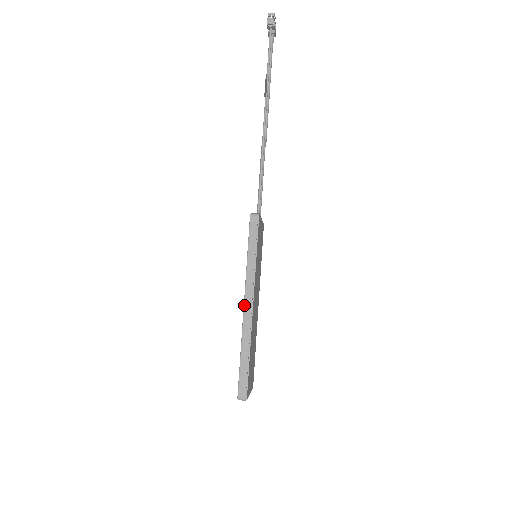
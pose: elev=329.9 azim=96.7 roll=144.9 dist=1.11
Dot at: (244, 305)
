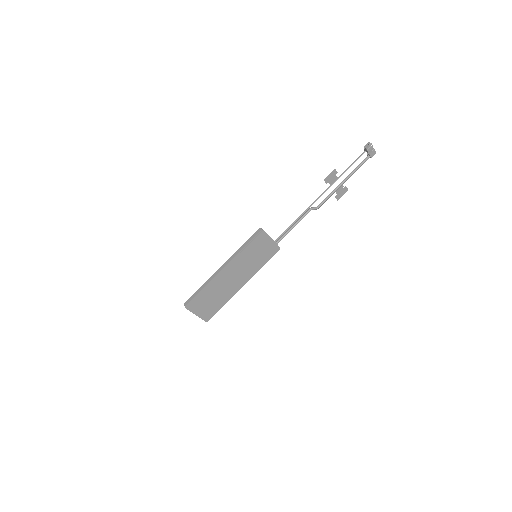
Dot at: (222, 266)
